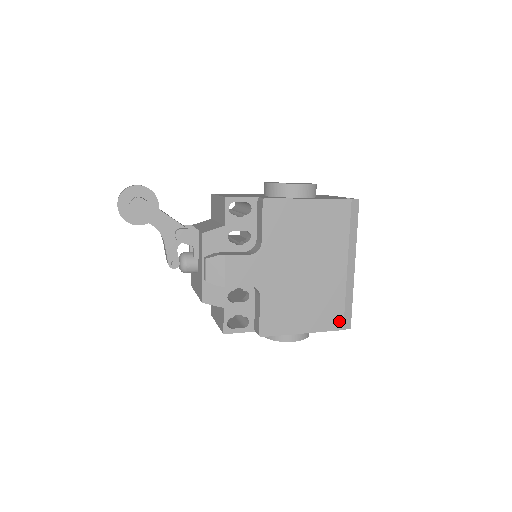
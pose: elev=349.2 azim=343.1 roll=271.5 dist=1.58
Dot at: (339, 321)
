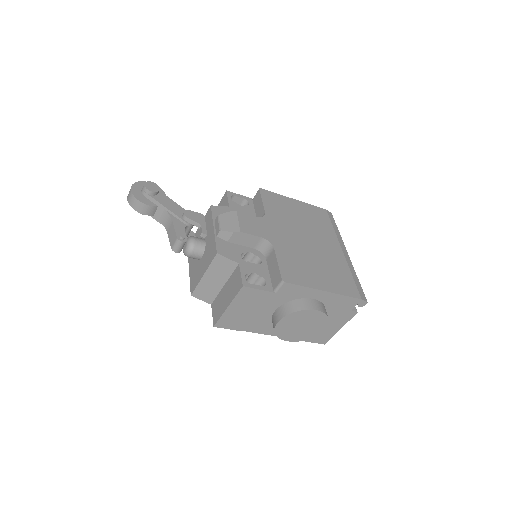
Dot at: (354, 290)
